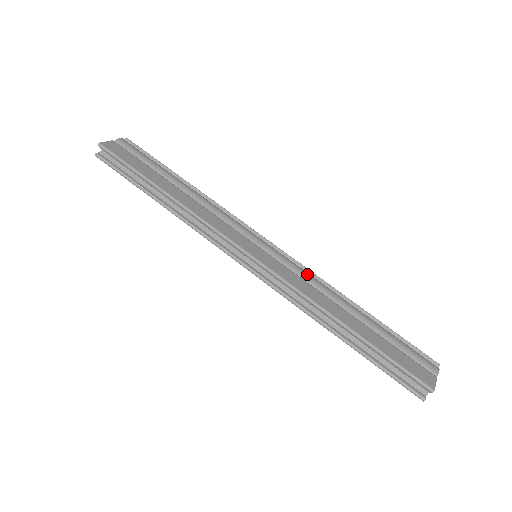
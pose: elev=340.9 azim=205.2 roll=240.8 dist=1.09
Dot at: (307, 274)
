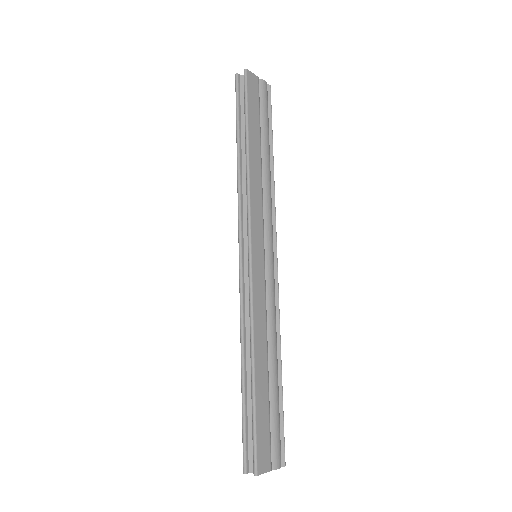
Dot at: (274, 306)
